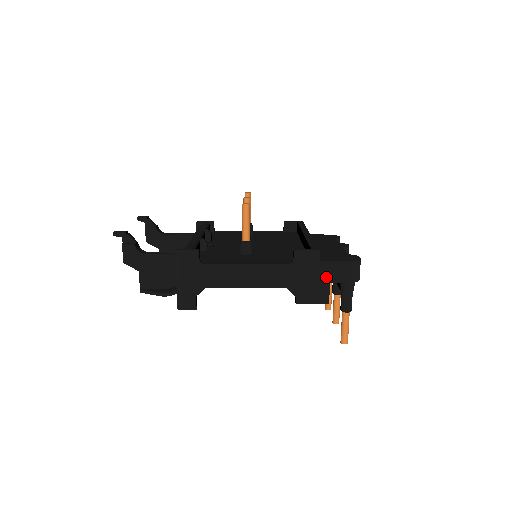
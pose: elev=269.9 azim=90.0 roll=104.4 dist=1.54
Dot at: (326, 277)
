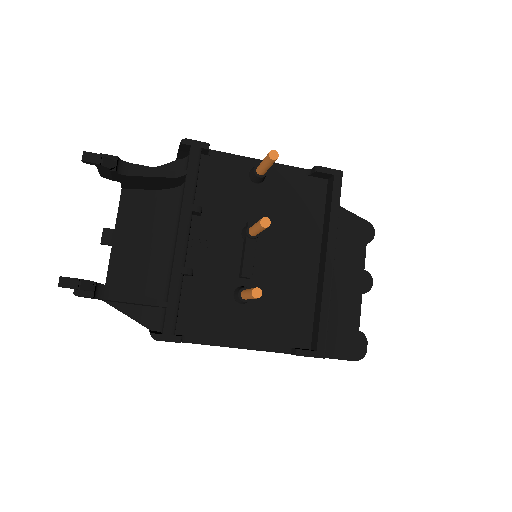
Dot at: occluded
